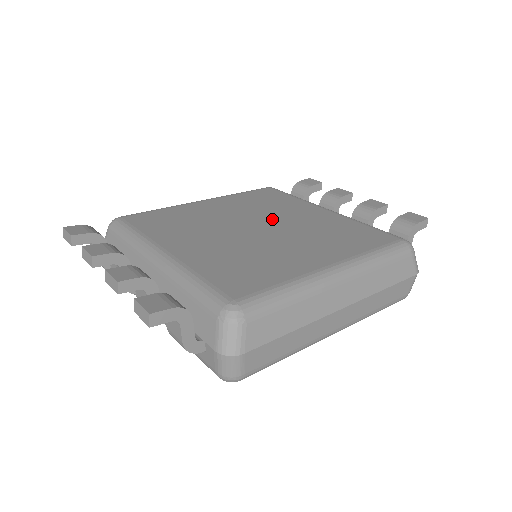
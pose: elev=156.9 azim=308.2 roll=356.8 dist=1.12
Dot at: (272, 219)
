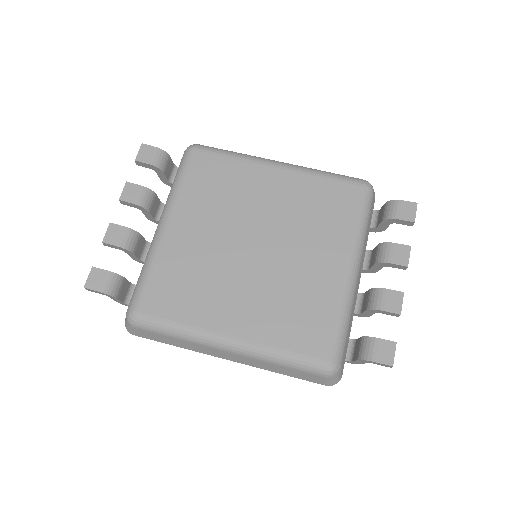
Dot at: (283, 244)
